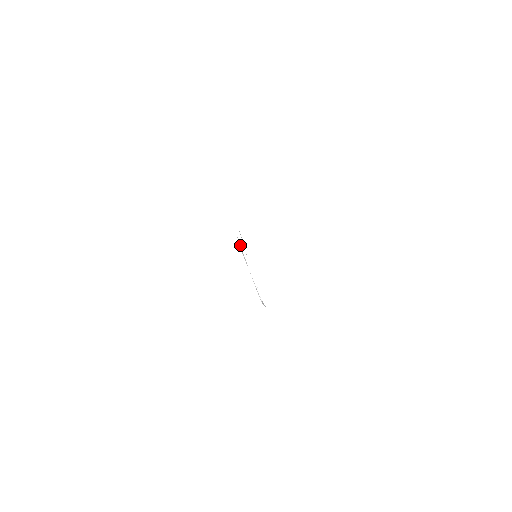
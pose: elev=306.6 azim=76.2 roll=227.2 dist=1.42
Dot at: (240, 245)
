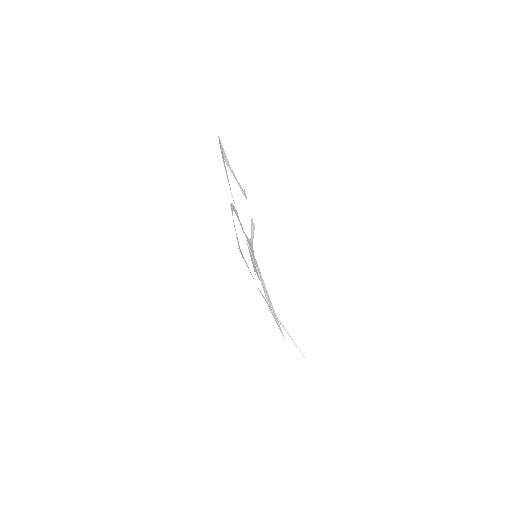
Dot at: (223, 149)
